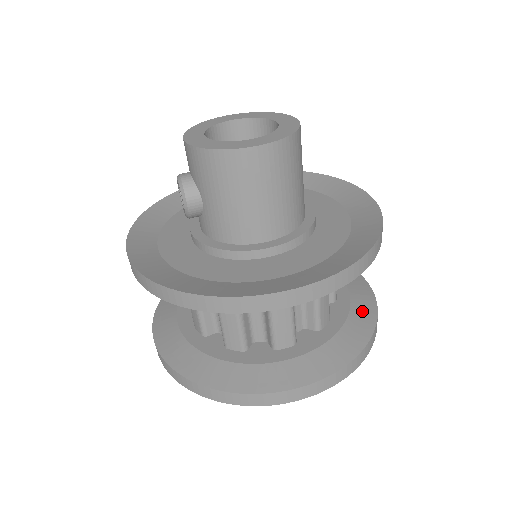
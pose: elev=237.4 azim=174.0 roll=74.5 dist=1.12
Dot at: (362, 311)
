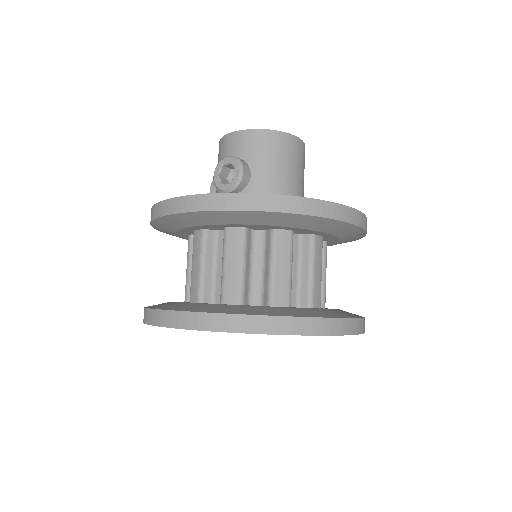
Dot at: occluded
